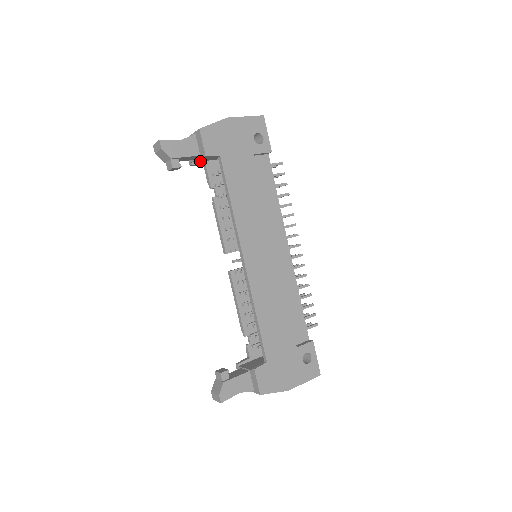
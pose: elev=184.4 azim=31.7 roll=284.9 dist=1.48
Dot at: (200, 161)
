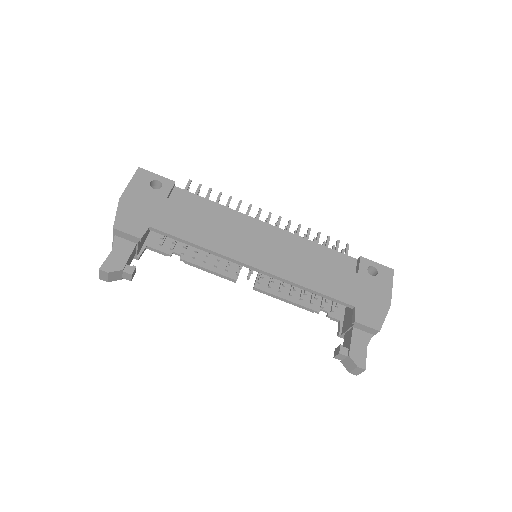
Dot at: (140, 249)
